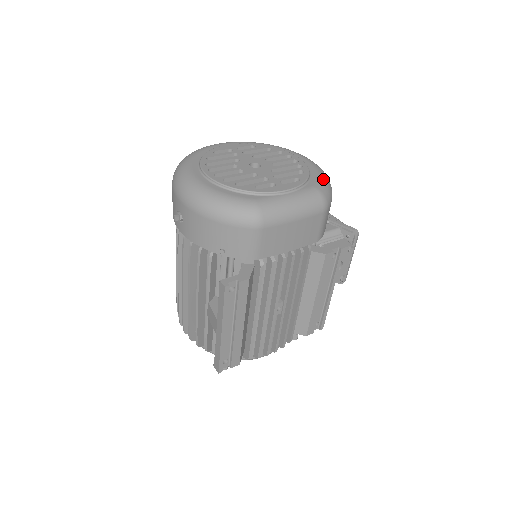
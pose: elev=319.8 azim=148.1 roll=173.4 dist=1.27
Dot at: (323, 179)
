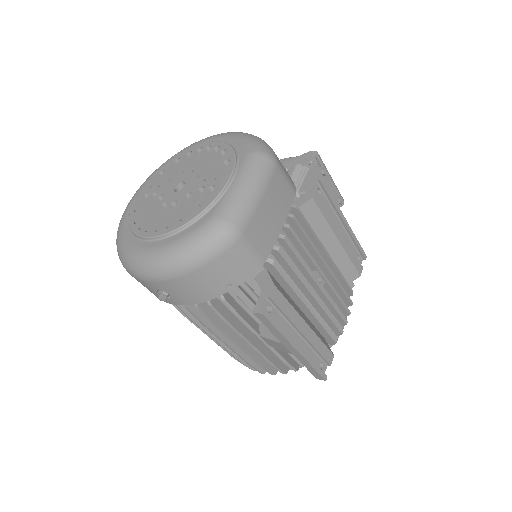
Dot at: (247, 139)
